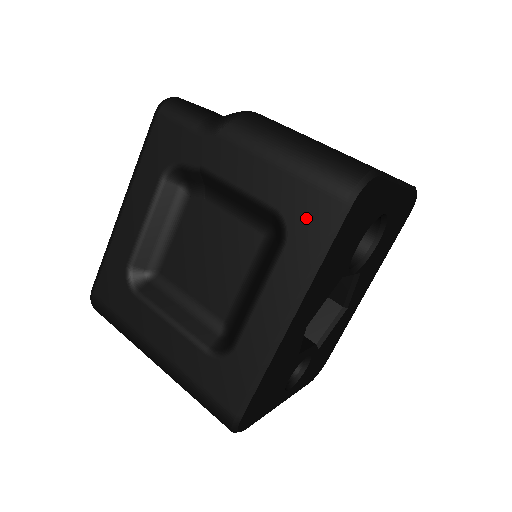
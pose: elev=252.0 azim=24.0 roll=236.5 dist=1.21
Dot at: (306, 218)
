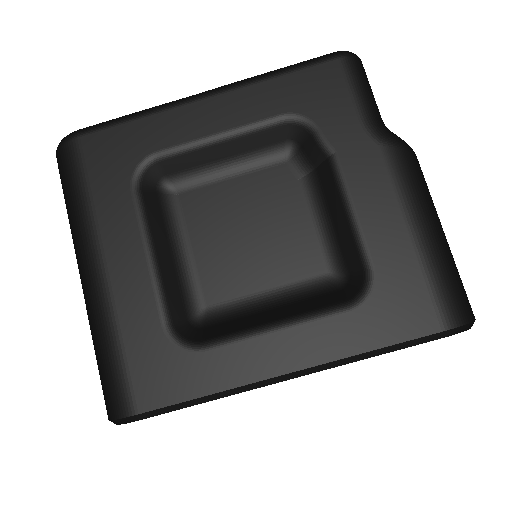
Dot at: (396, 307)
